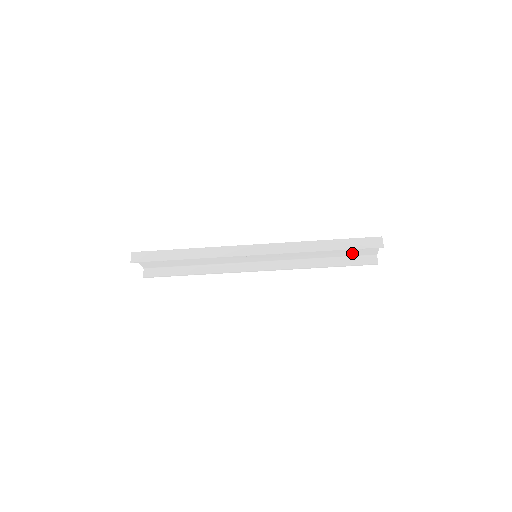
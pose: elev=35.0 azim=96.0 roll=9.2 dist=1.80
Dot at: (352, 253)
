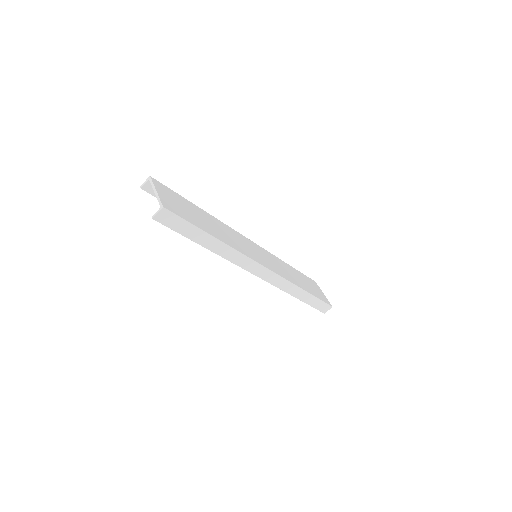
Dot at: occluded
